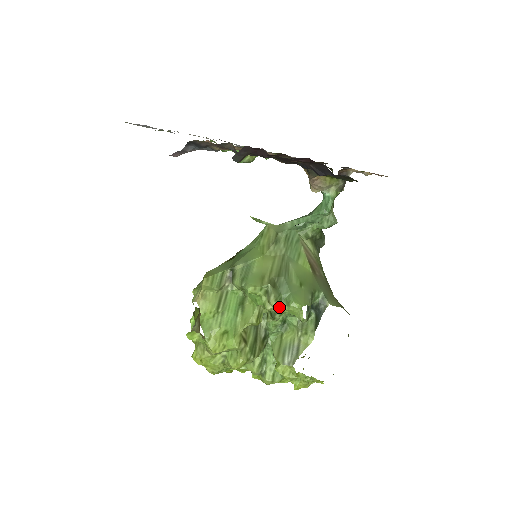
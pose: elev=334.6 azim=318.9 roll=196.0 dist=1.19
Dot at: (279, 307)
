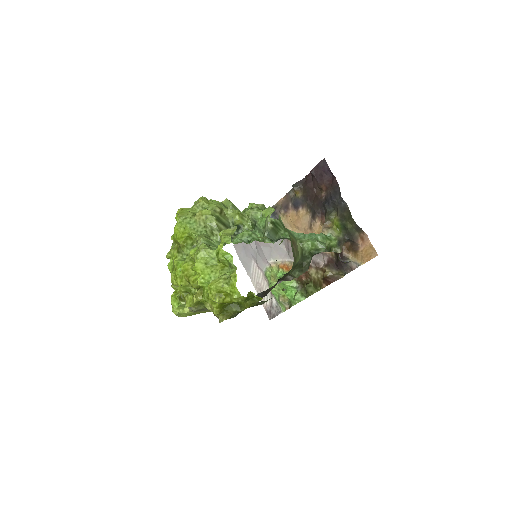
Dot at: (260, 210)
